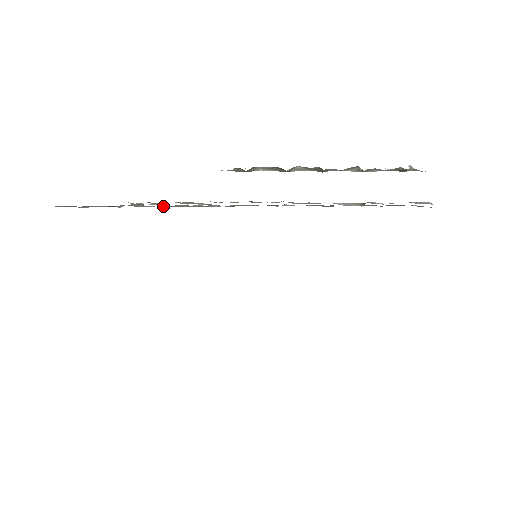
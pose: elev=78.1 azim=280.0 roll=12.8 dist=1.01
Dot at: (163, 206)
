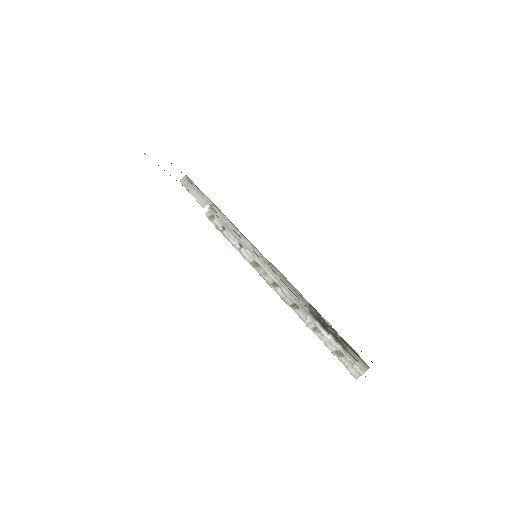
Dot at: (225, 225)
